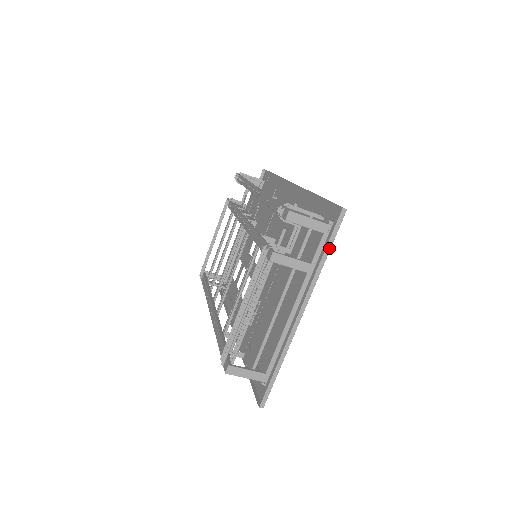
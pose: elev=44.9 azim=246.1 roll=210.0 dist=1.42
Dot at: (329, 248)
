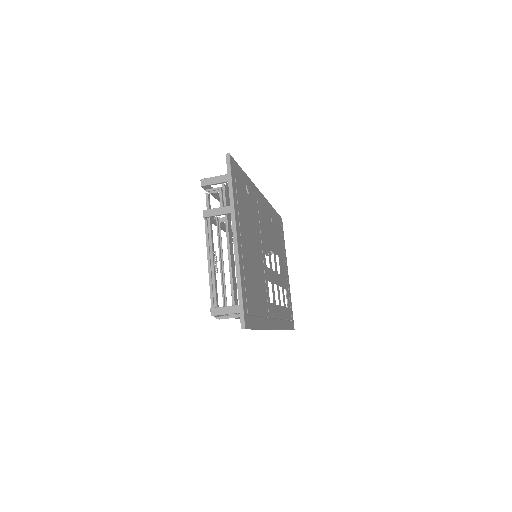
Dot at: (231, 183)
